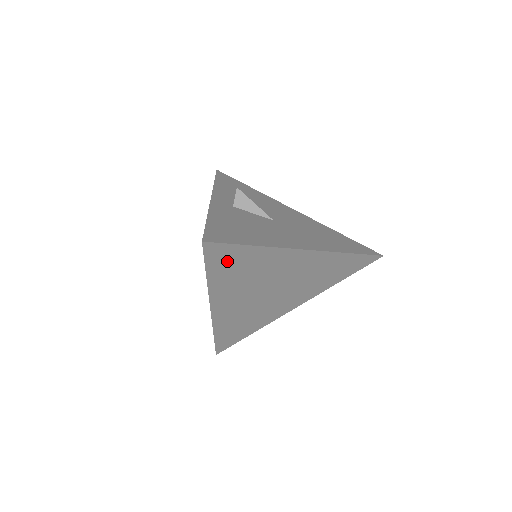
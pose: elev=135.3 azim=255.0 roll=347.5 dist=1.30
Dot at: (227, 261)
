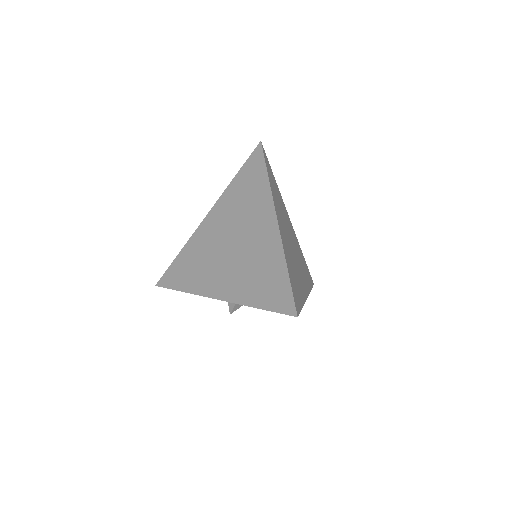
Dot at: (270, 174)
